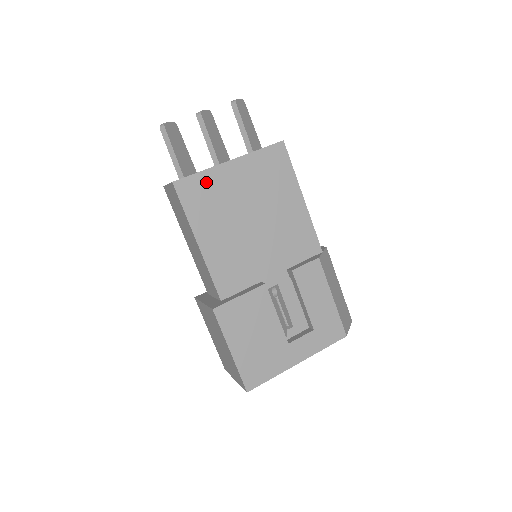
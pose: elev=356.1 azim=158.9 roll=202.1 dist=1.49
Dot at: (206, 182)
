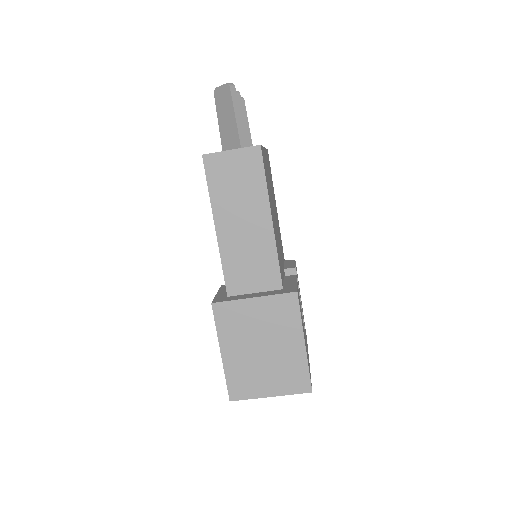
Dot at: occluded
